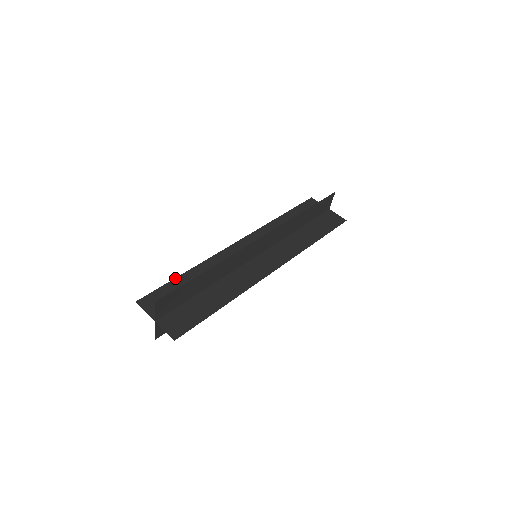
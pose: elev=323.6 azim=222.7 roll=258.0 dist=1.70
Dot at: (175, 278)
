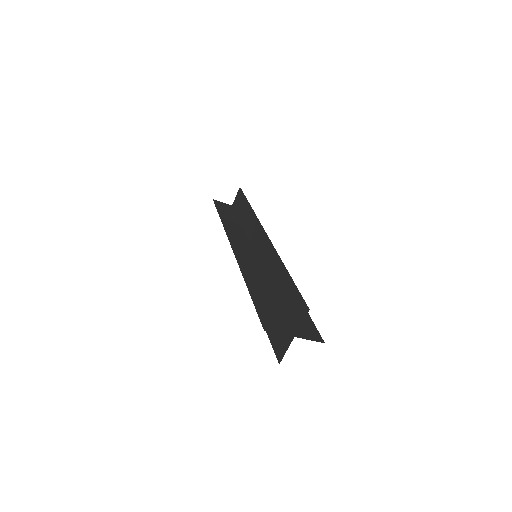
Dot at: (251, 296)
